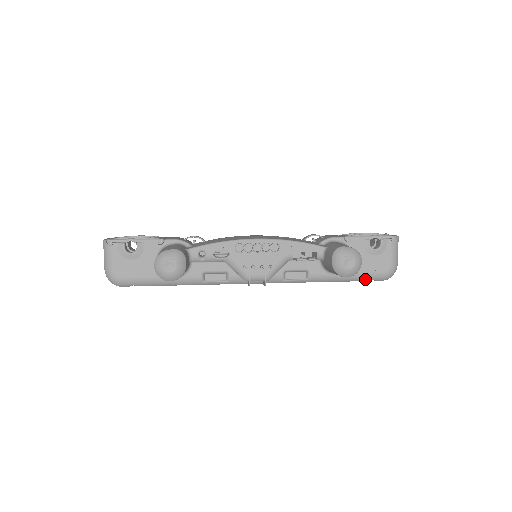
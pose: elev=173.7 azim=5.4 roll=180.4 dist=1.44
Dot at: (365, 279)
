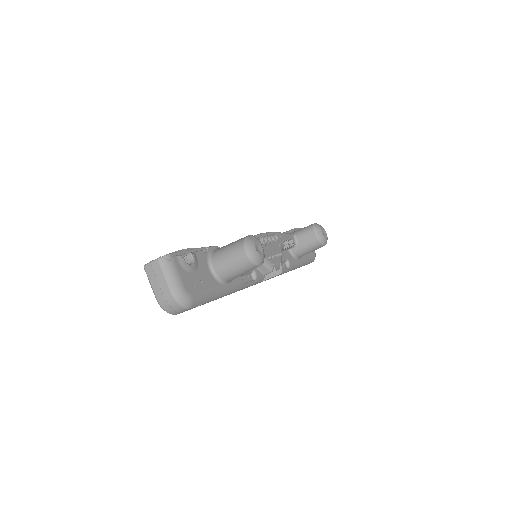
Dot at: (308, 261)
